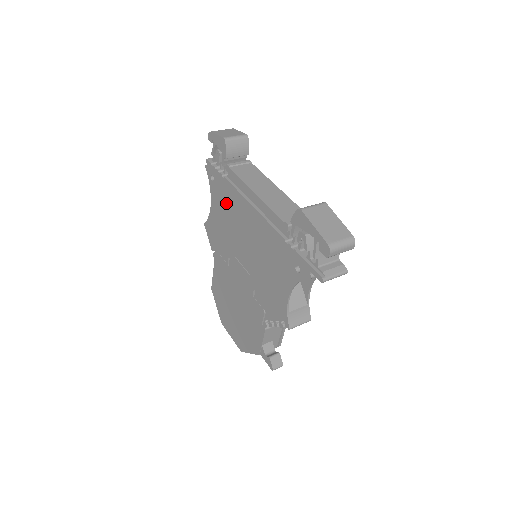
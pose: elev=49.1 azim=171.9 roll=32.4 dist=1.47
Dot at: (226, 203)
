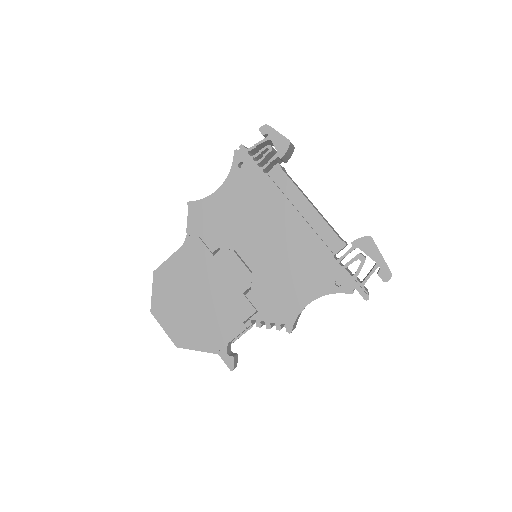
Dot at: (253, 196)
